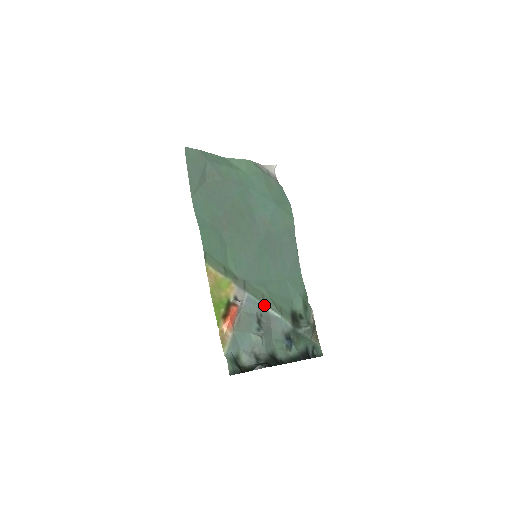
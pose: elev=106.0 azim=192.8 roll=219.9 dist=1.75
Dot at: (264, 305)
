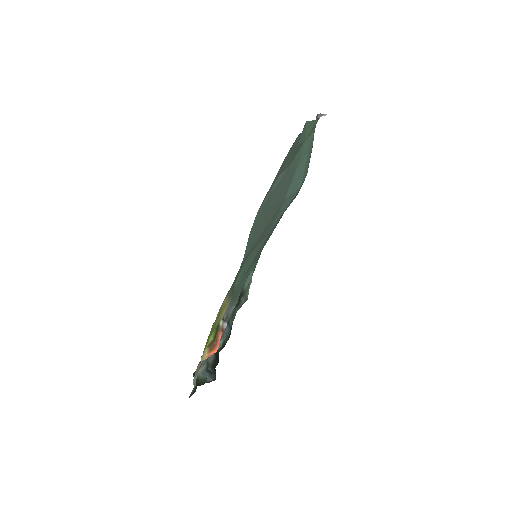
Dot at: occluded
